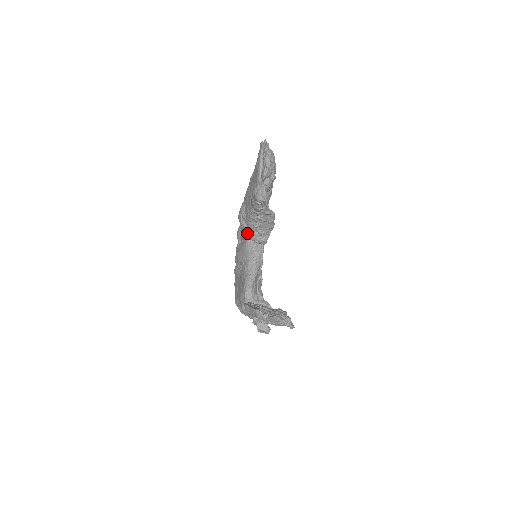
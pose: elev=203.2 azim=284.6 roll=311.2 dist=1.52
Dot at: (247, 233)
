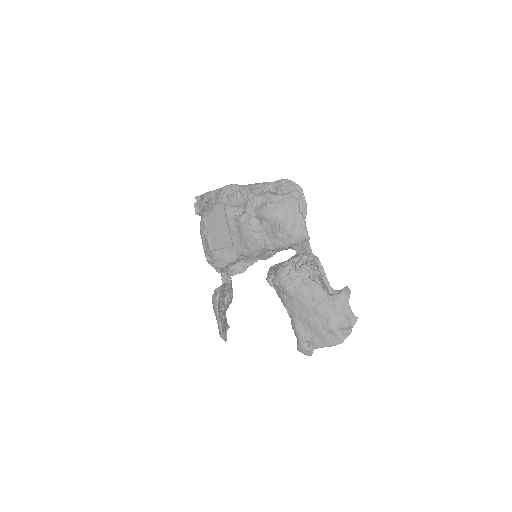
Dot at: (270, 247)
